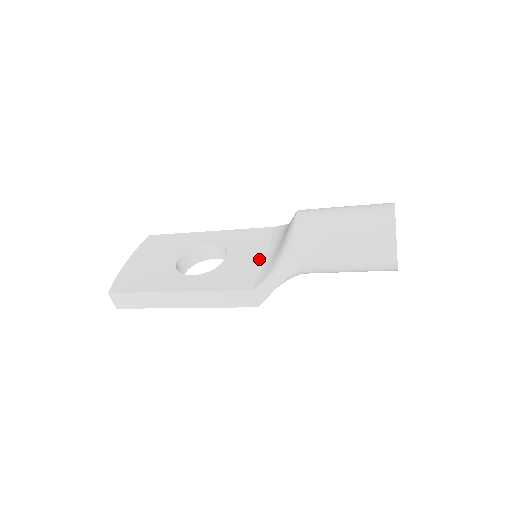
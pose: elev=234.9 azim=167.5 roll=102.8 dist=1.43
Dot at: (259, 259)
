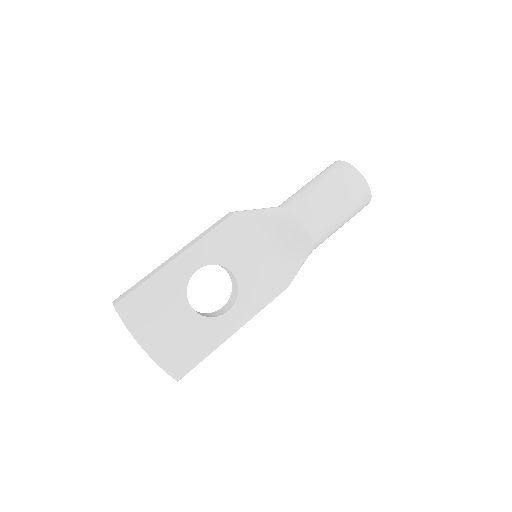
Dot at: (263, 258)
